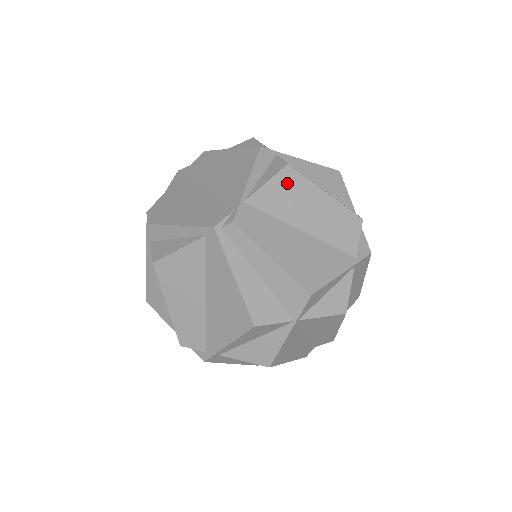
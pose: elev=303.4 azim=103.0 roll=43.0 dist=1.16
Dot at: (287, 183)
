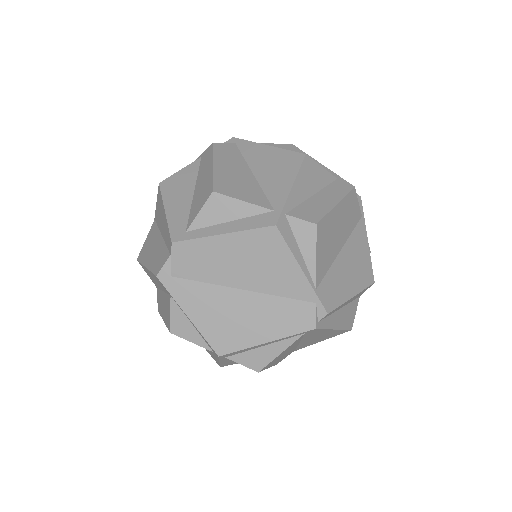
Dot at: (323, 237)
